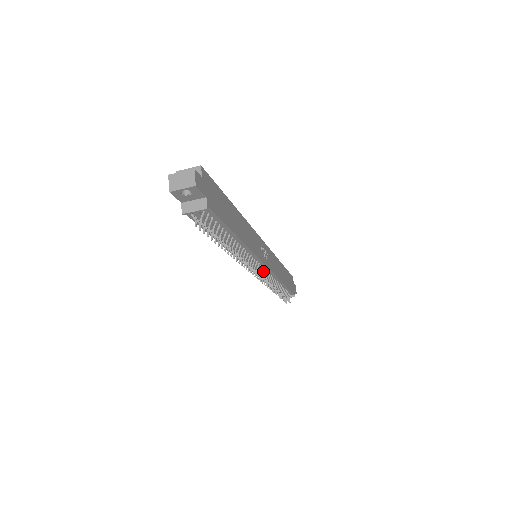
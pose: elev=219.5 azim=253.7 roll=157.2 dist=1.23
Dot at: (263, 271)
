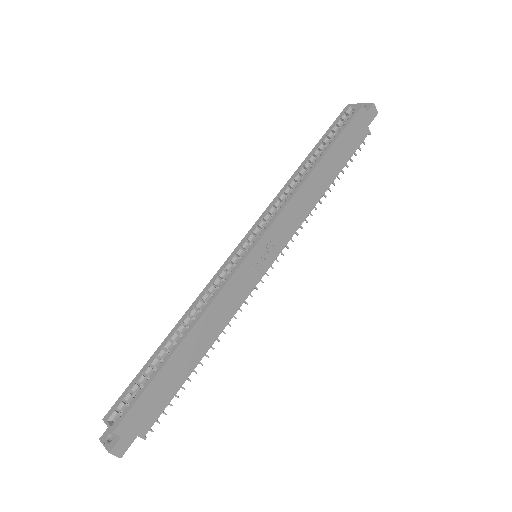
Dot at: occluded
